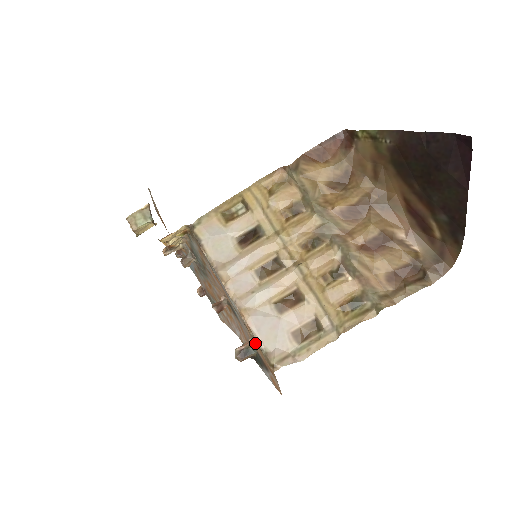
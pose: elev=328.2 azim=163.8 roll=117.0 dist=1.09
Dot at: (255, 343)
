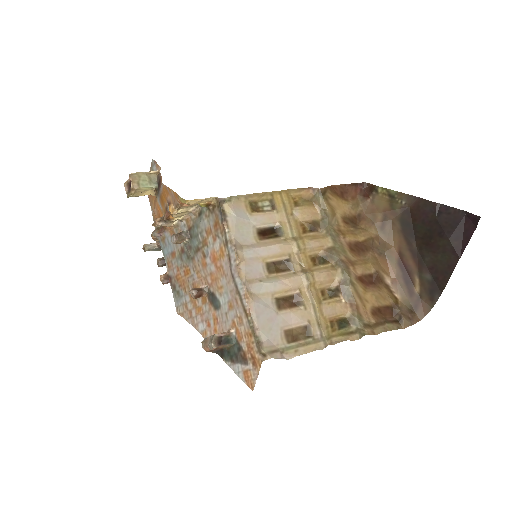
Dot at: (250, 328)
